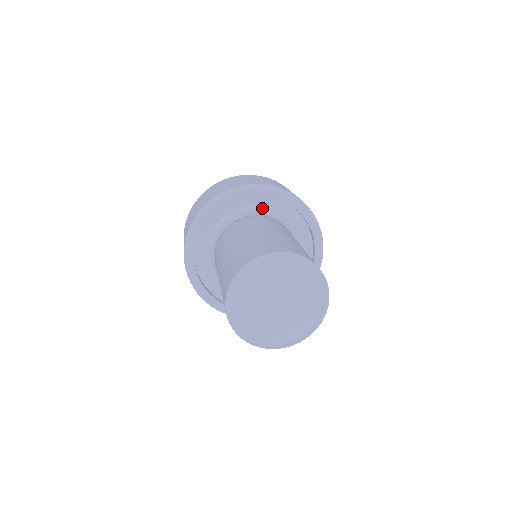
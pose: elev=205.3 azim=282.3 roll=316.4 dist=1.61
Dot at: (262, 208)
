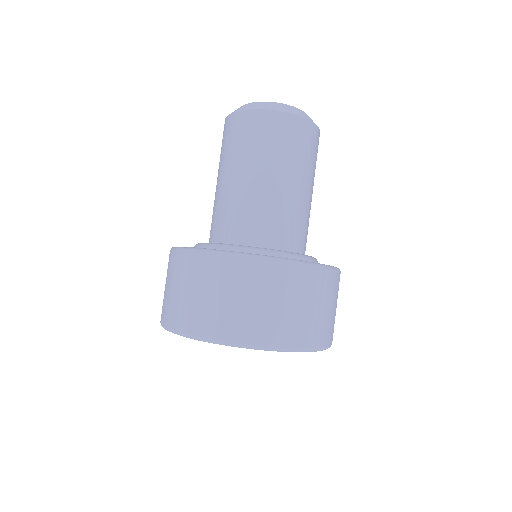
Dot at: occluded
